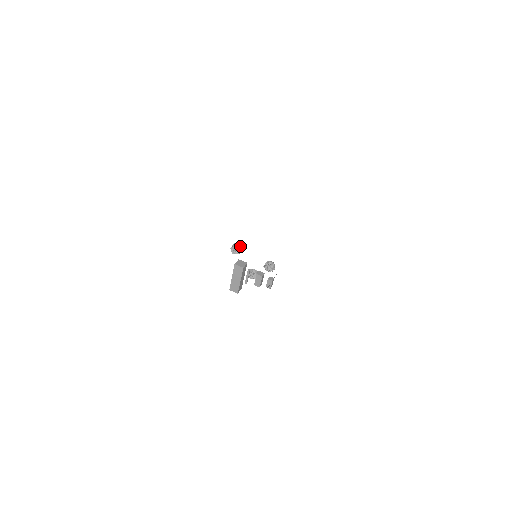
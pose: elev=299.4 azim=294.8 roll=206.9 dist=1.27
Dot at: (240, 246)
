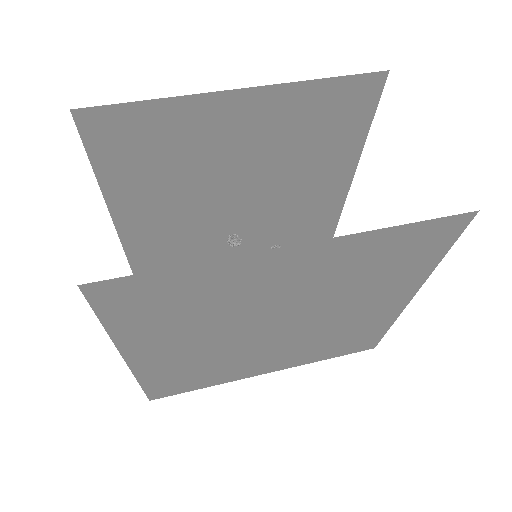
Dot at: (236, 236)
